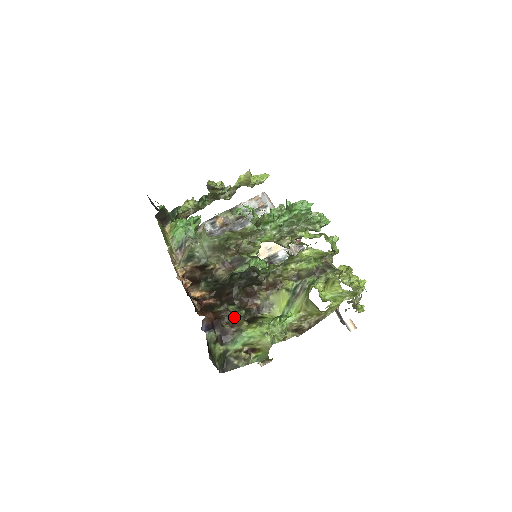
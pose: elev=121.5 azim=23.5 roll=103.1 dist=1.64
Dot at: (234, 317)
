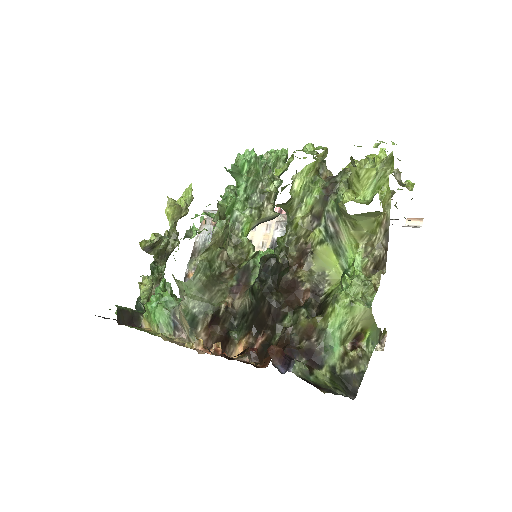
Dot at: (300, 327)
